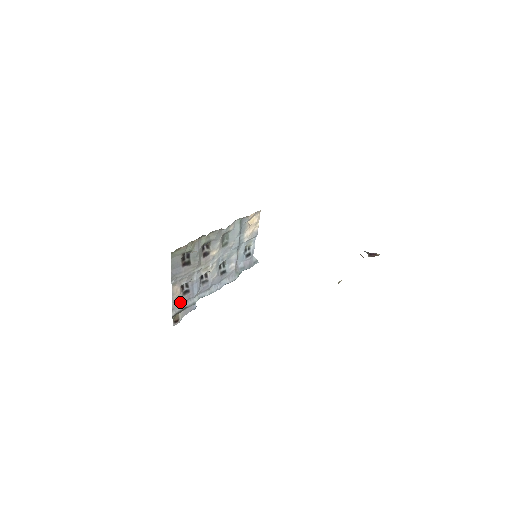
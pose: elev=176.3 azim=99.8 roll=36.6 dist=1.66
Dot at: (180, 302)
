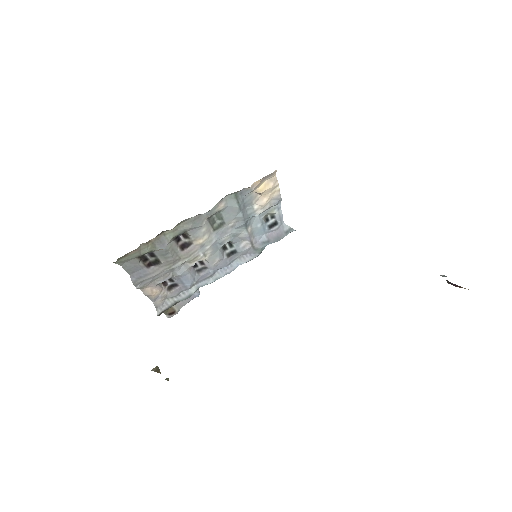
Dot at: (167, 297)
